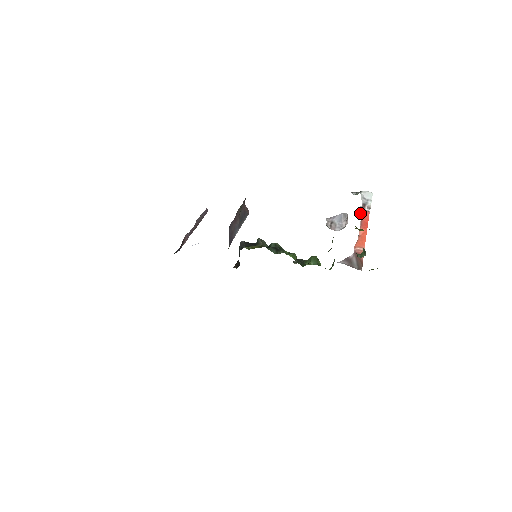
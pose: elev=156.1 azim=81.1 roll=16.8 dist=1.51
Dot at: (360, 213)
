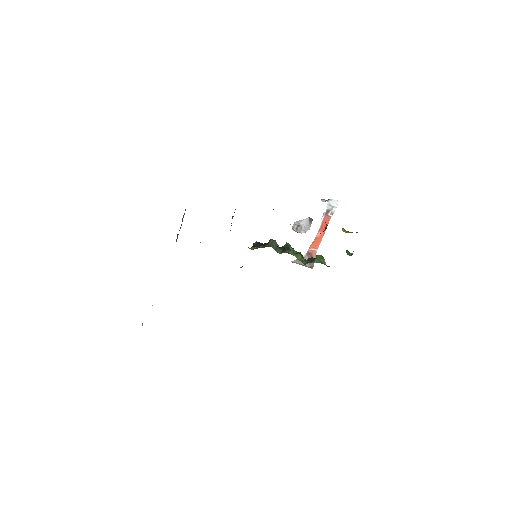
Dot at: (322, 218)
